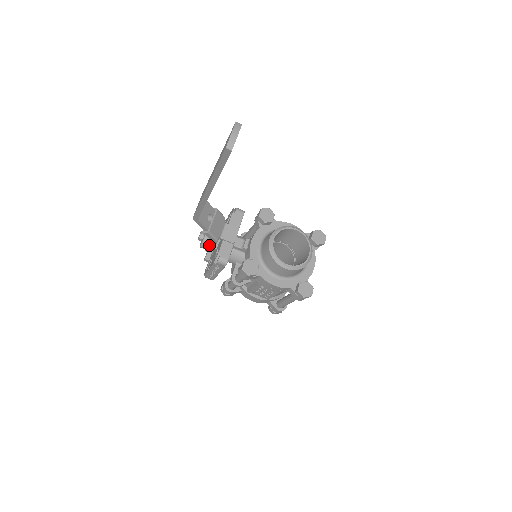
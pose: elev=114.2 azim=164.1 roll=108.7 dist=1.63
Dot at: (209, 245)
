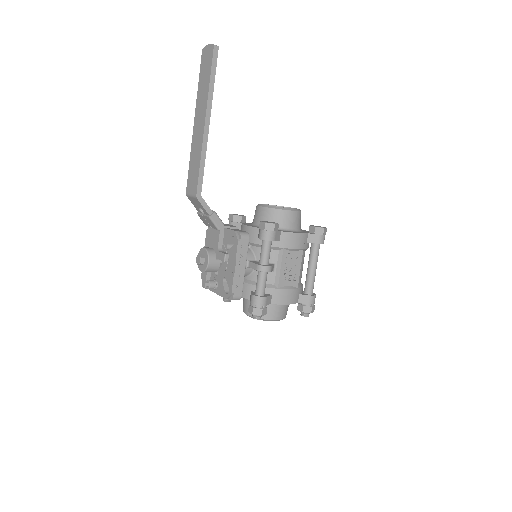
Dot at: (215, 254)
